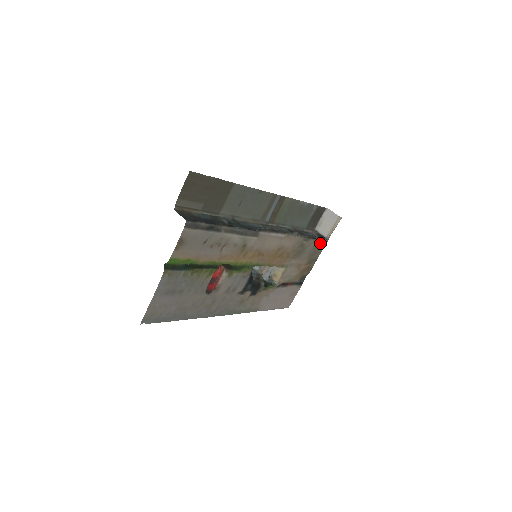
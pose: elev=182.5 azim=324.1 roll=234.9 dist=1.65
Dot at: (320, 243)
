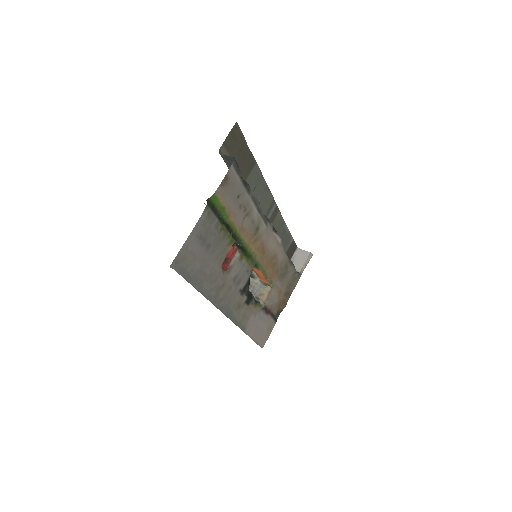
Dot at: (296, 276)
